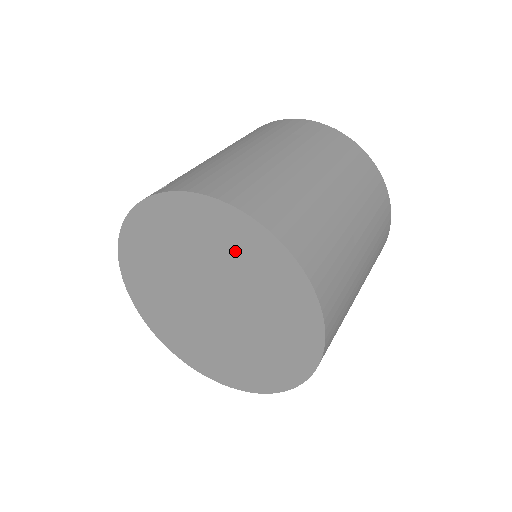
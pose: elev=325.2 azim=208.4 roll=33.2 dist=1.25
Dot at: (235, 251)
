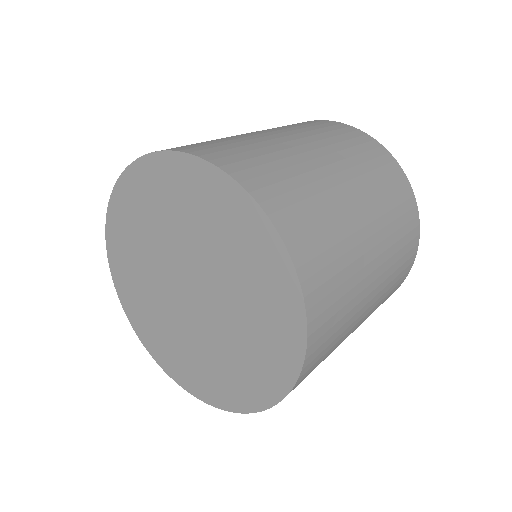
Dot at: (207, 216)
